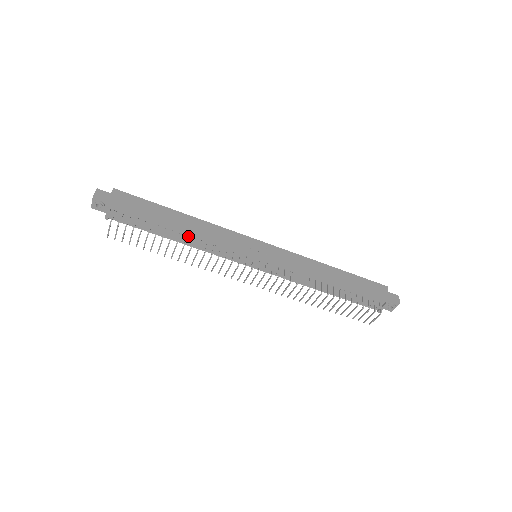
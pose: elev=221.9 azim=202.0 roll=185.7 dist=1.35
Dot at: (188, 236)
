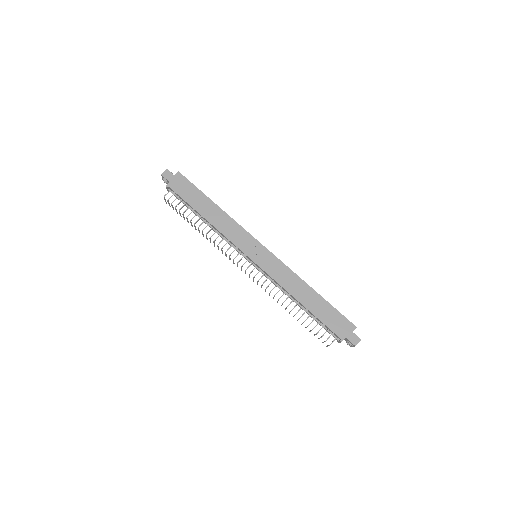
Dot at: (210, 224)
